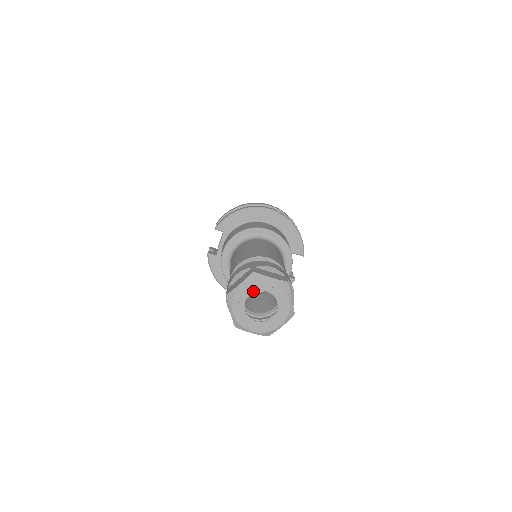
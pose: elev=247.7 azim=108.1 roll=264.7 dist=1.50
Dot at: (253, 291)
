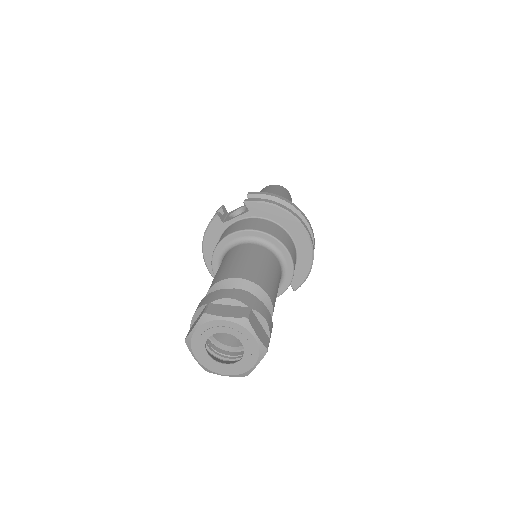
Dot at: (230, 332)
